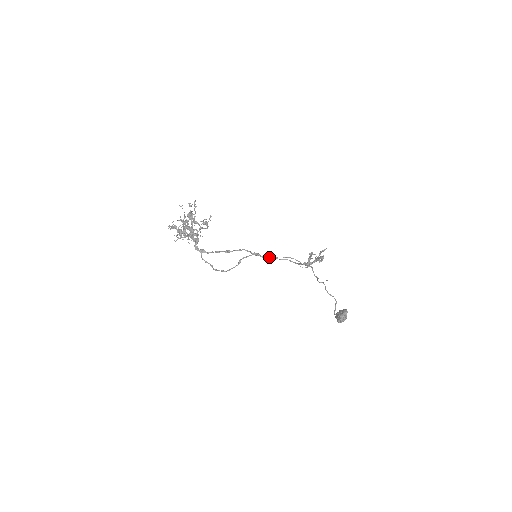
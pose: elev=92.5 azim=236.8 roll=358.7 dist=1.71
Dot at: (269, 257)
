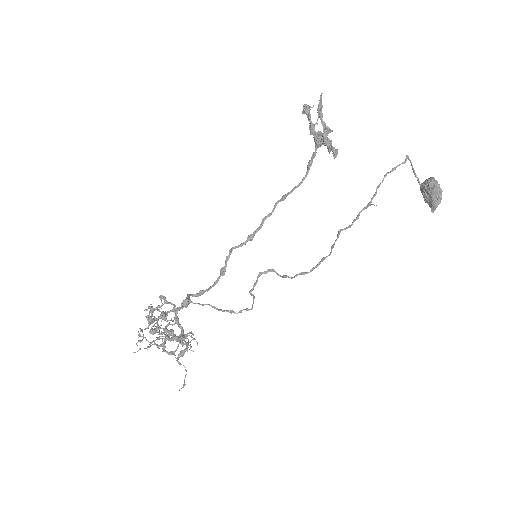
Dot at: (267, 217)
